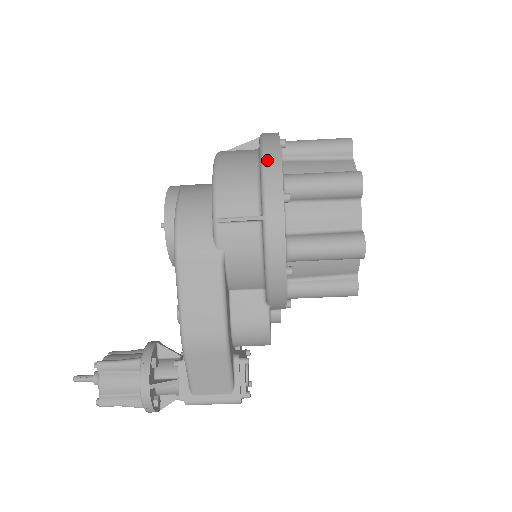
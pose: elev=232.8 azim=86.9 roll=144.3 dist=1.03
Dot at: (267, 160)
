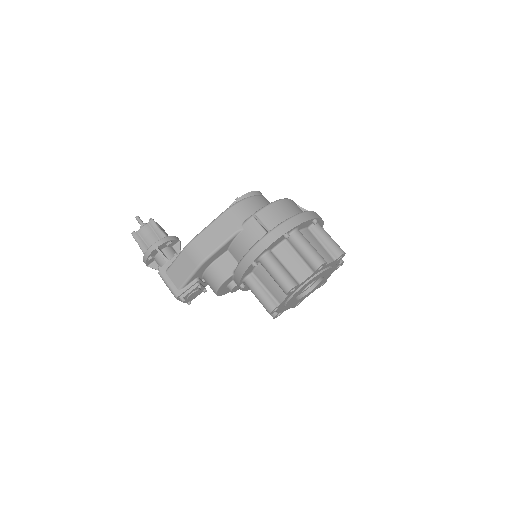
Dot at: (298, 216)
